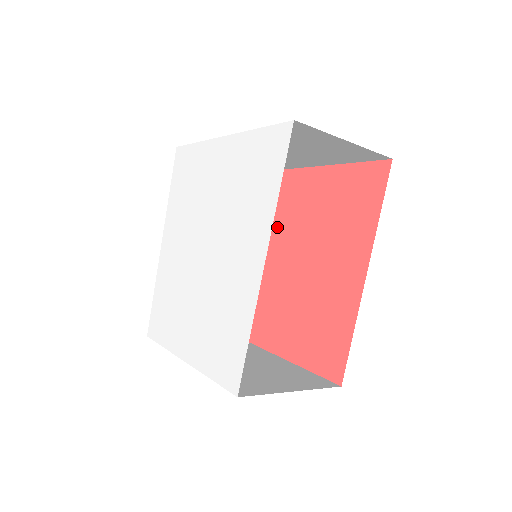
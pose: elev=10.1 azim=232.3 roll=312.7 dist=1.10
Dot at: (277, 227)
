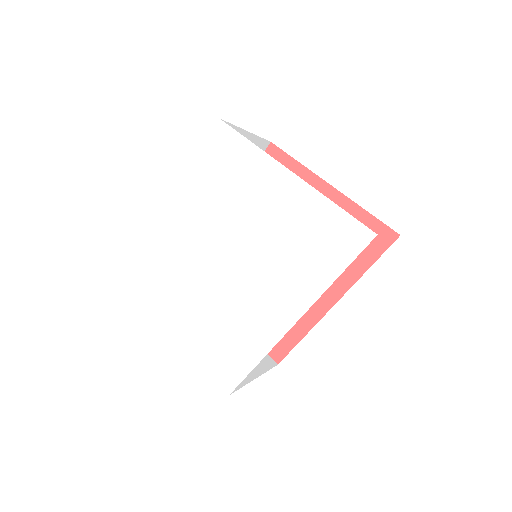
Dot at: occluded
